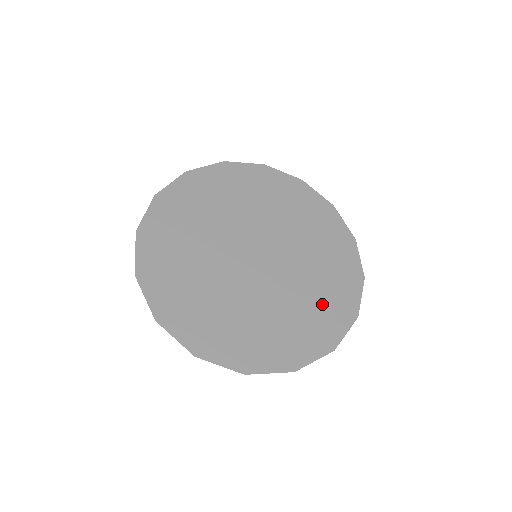
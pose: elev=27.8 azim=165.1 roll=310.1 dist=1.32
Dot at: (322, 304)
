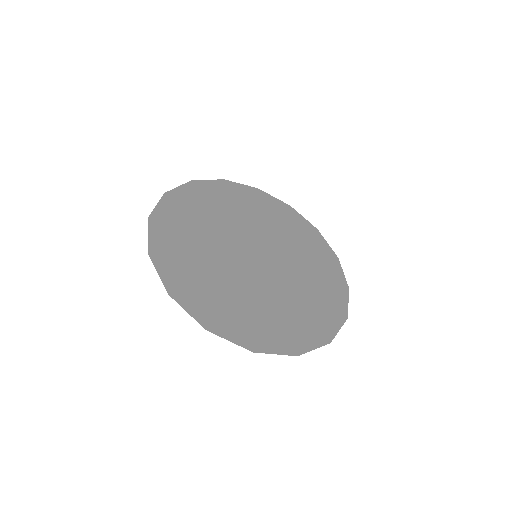
Dot at: (321, 284)
